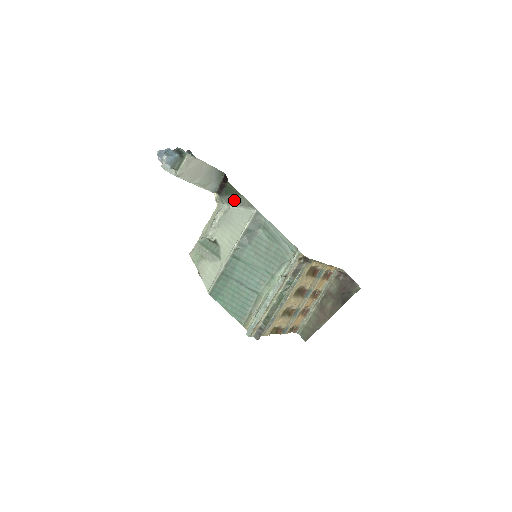
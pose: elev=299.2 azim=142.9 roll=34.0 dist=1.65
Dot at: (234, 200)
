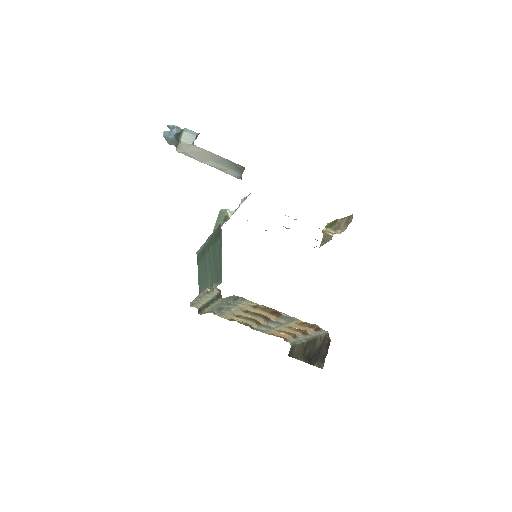
Dot at: occluded
